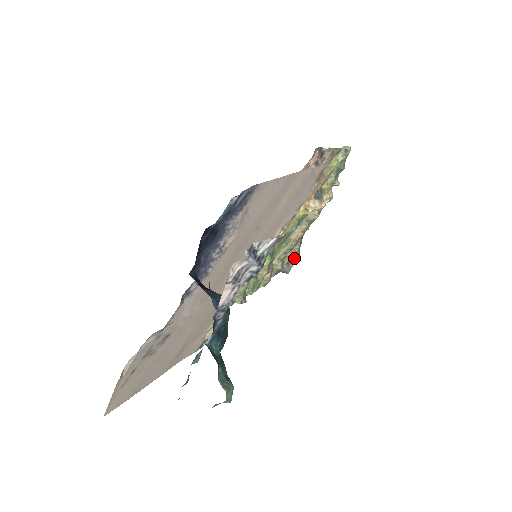
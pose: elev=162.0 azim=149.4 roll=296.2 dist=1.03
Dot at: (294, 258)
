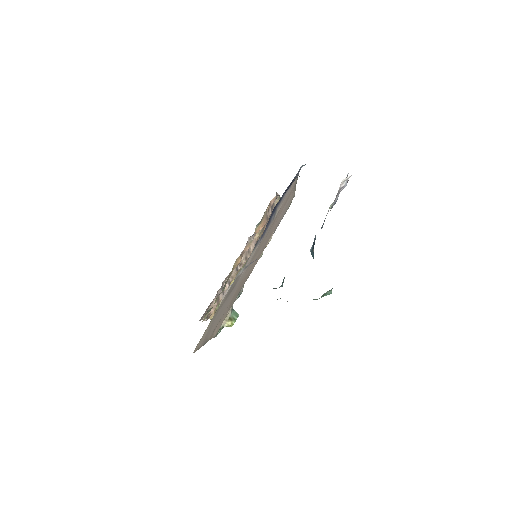
Dot at: occluded
